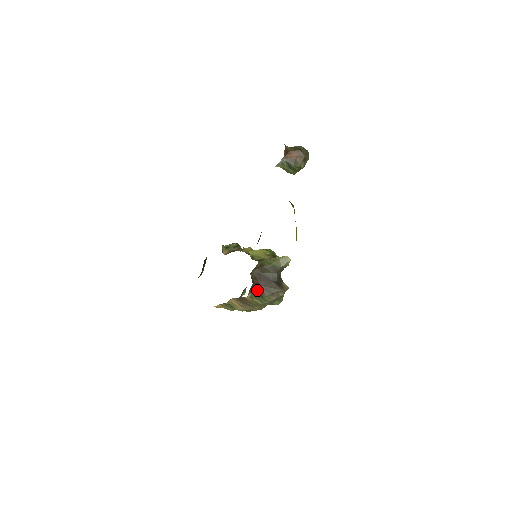
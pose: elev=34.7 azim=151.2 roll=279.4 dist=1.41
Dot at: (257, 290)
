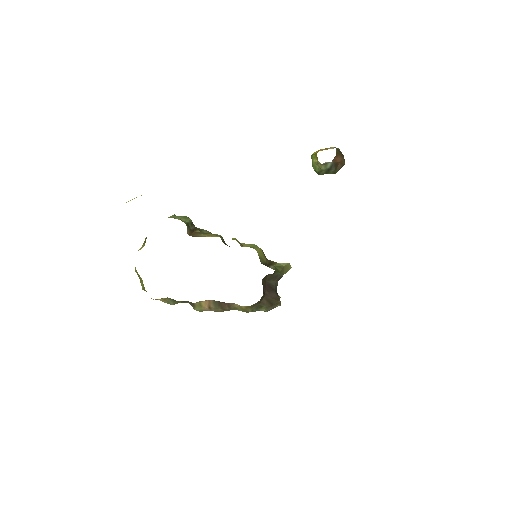
Dot at: (261, 300)
